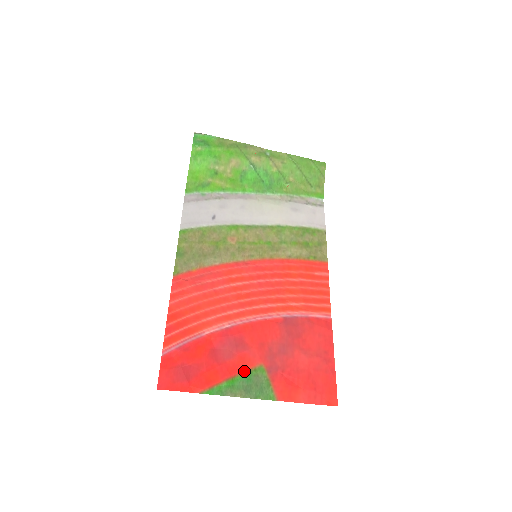
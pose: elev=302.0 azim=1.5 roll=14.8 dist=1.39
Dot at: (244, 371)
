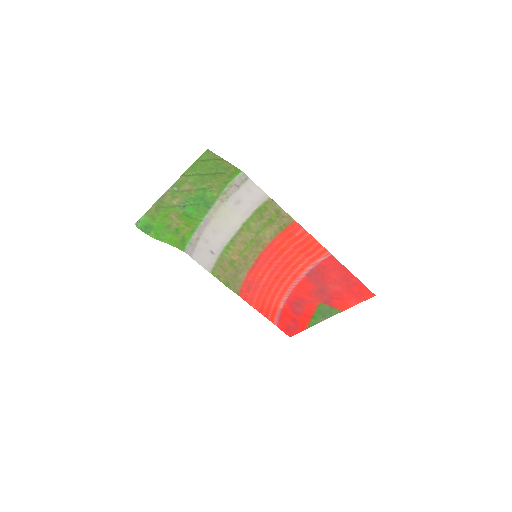
Dot at: (315, 311)
